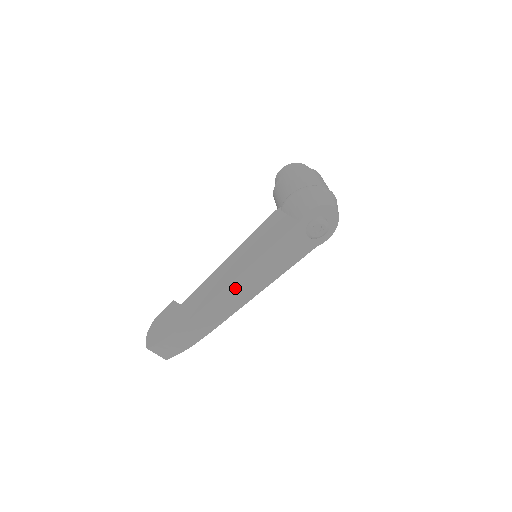
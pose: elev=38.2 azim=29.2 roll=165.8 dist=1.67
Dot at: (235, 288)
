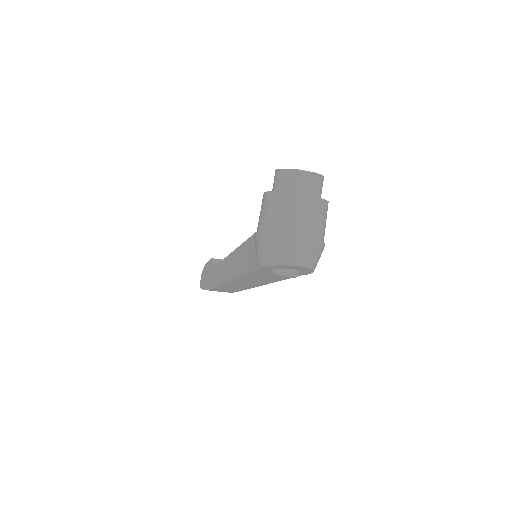
Dot at: (234, 284)
